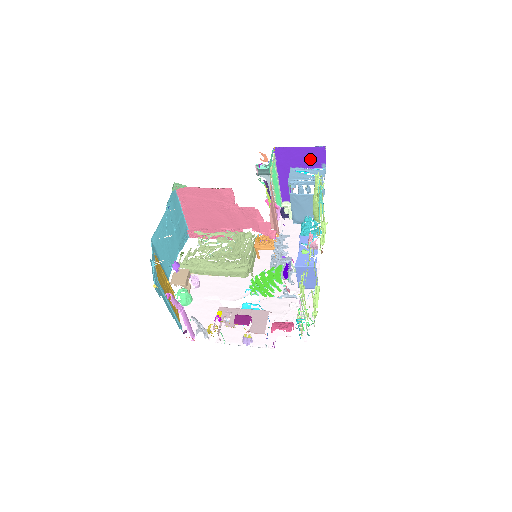
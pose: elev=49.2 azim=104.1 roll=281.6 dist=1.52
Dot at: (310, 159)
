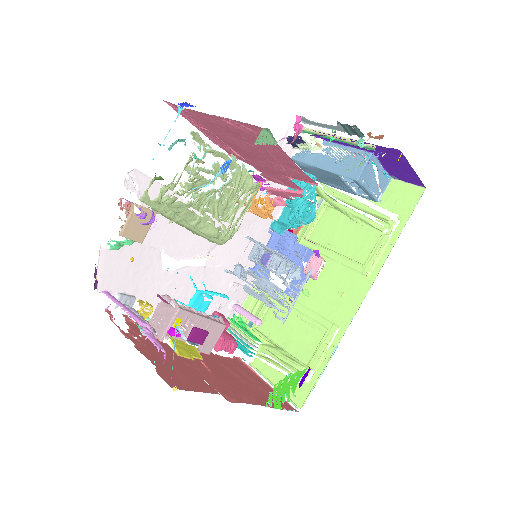
Dot at: (398, 171)
